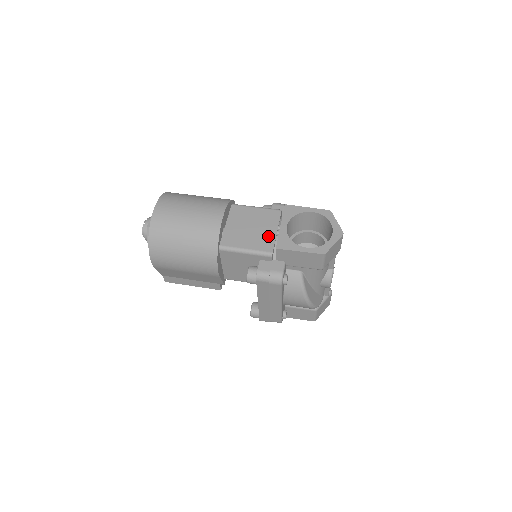
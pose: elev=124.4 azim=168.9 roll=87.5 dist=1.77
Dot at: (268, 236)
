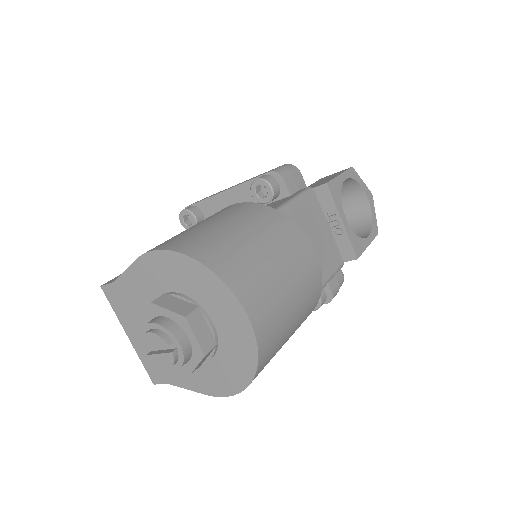
Dot at: (329, 242)
